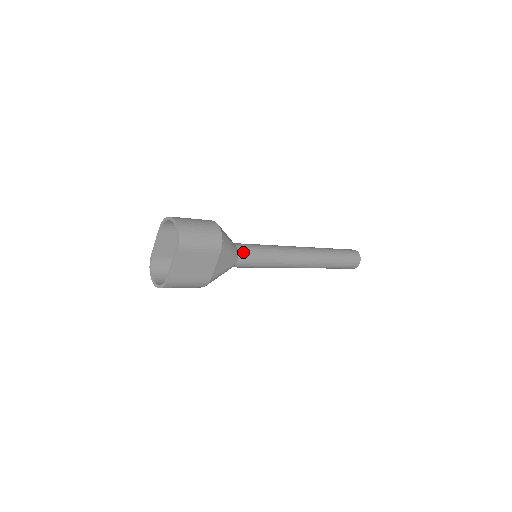
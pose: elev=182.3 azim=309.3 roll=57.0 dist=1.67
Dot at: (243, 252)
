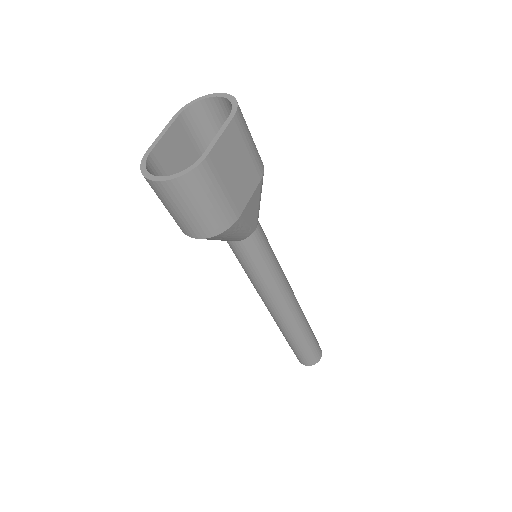
Dot at: (259, 224)
